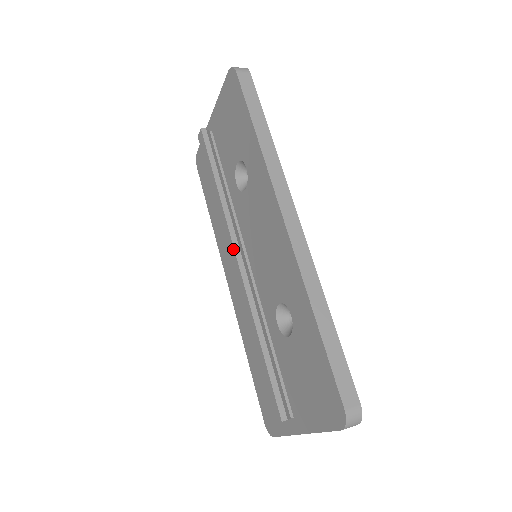
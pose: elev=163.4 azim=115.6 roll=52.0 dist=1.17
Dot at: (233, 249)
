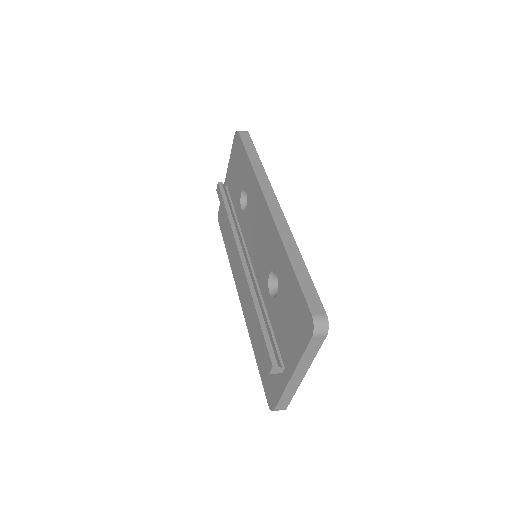
Dot at: (238, 251)
